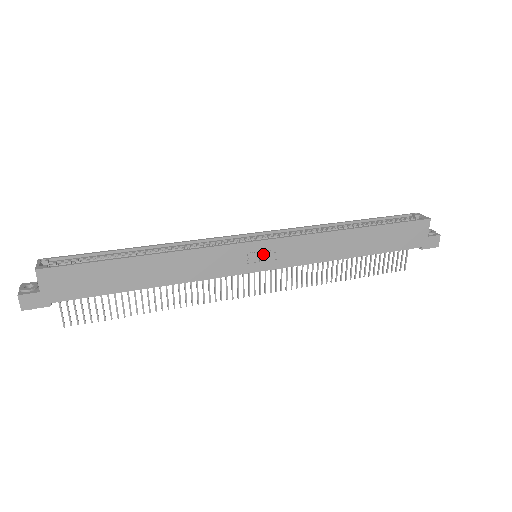
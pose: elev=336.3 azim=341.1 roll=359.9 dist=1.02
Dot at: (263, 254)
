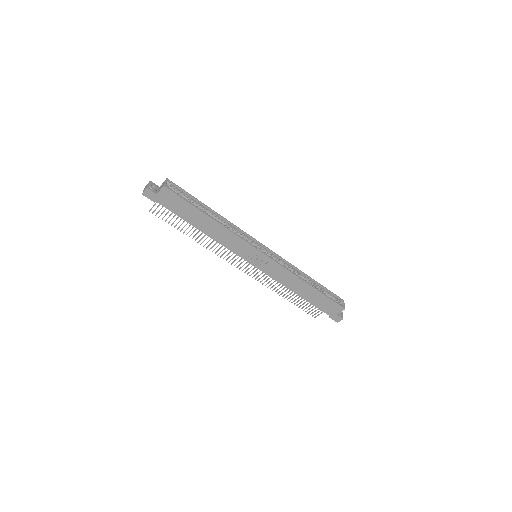
Dot at: (260, 259)
